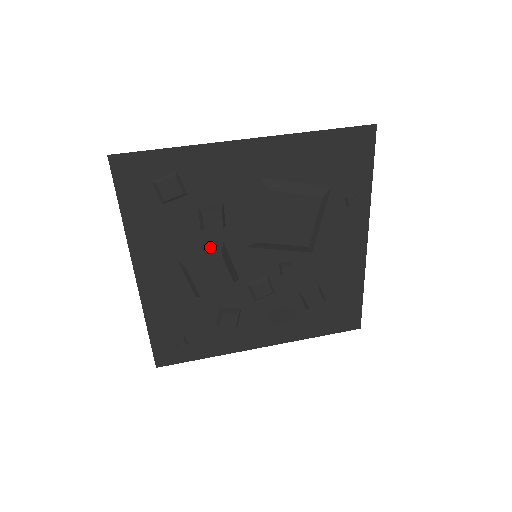
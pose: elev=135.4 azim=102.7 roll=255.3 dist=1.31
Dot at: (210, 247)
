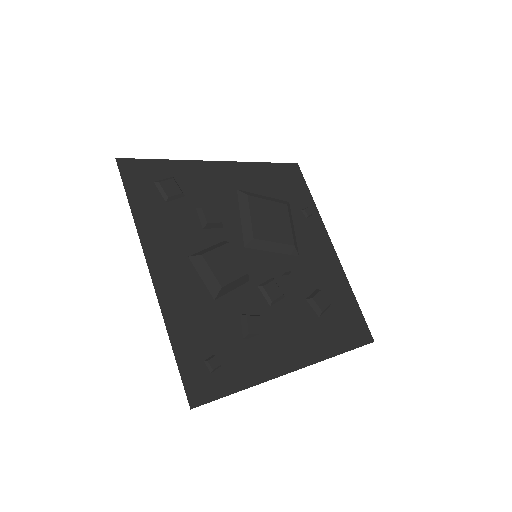
Dot at: (215, 245)
